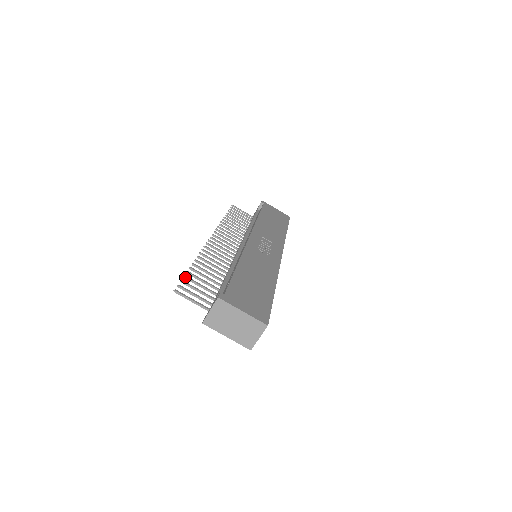
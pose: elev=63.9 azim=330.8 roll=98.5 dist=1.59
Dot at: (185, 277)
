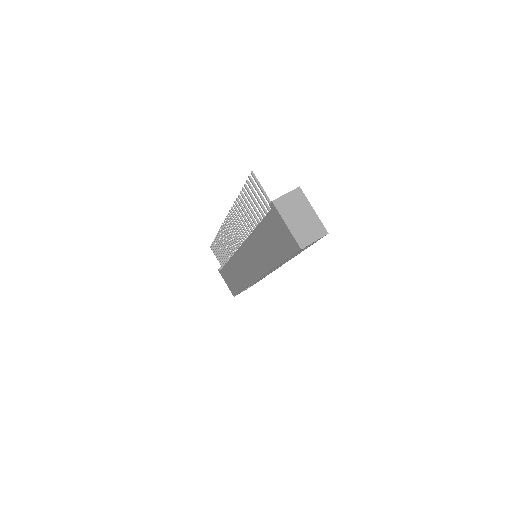
Dot at: (246, 185)
